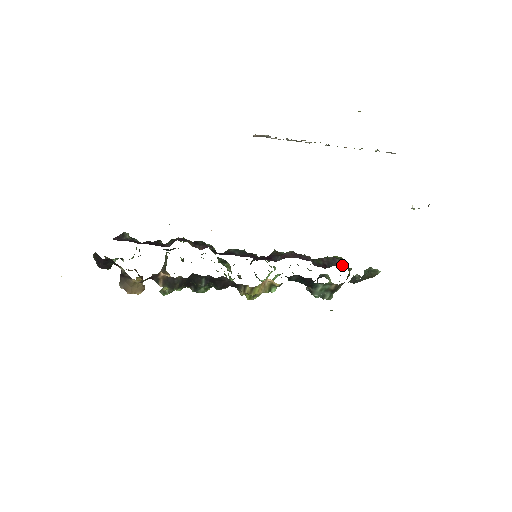
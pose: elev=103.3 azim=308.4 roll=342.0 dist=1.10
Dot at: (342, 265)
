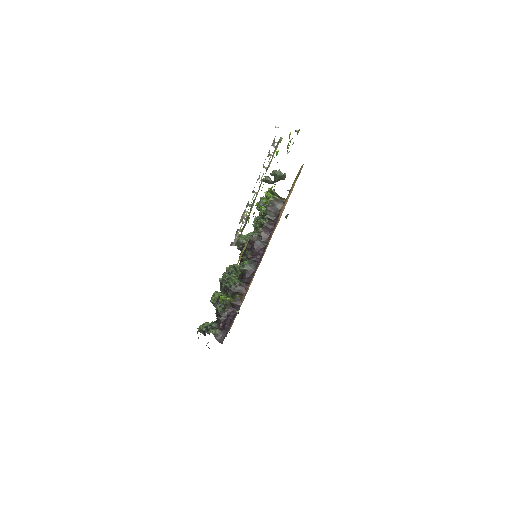
Dot at: (282, 204)
